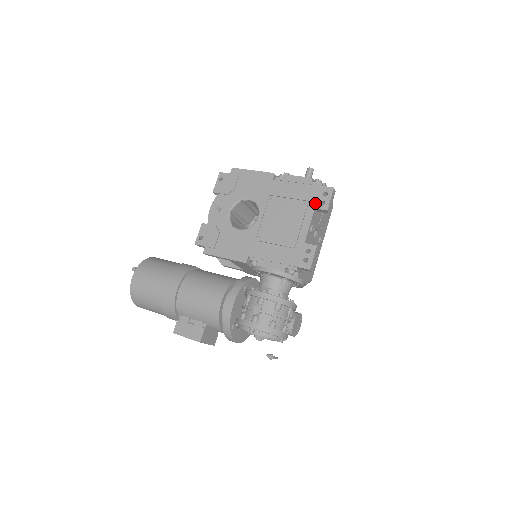
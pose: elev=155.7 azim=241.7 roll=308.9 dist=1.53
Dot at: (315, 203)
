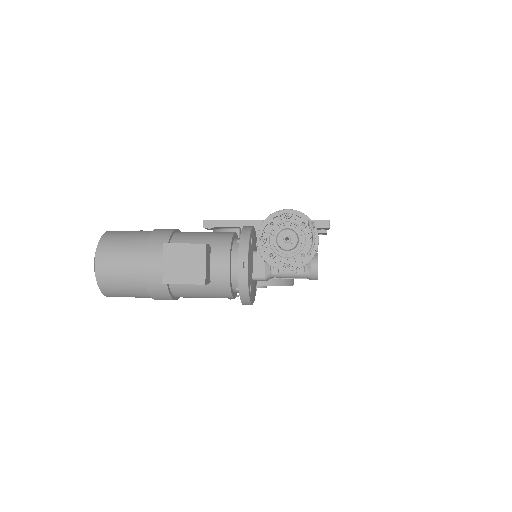
Dot at: occluded
